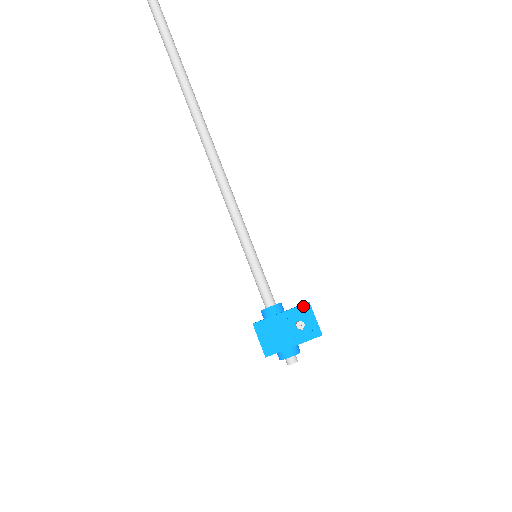
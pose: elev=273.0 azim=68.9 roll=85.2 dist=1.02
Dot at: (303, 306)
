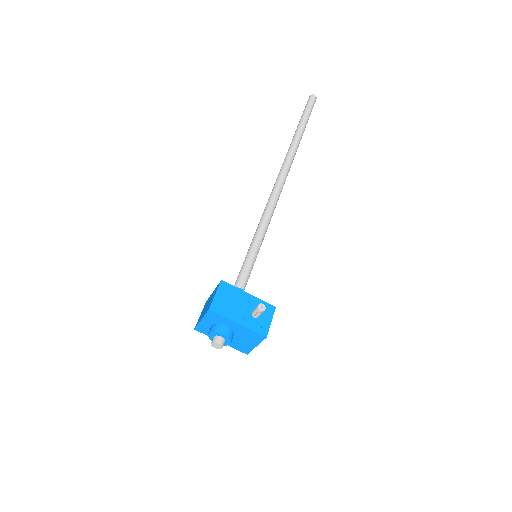
Dot at: (269, 305)
